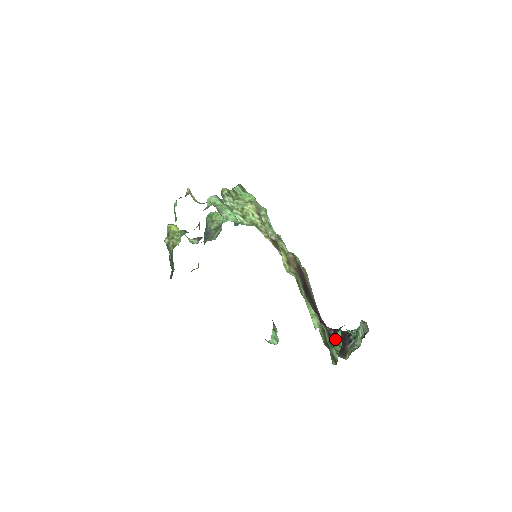
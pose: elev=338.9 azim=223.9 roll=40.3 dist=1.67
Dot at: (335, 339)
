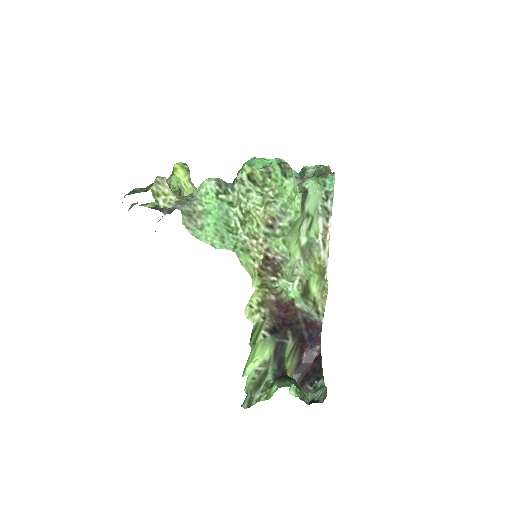
Dot at: (272, 387)
